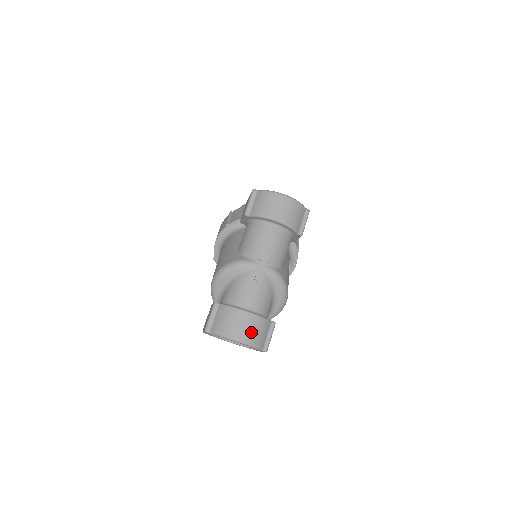
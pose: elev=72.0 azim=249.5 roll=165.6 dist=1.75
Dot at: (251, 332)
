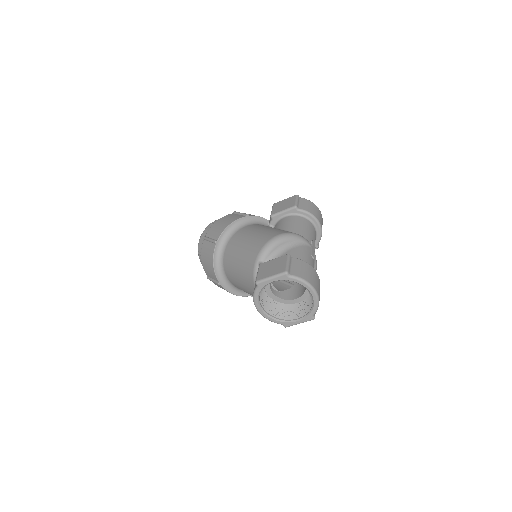
Dot at: (319, 291)
